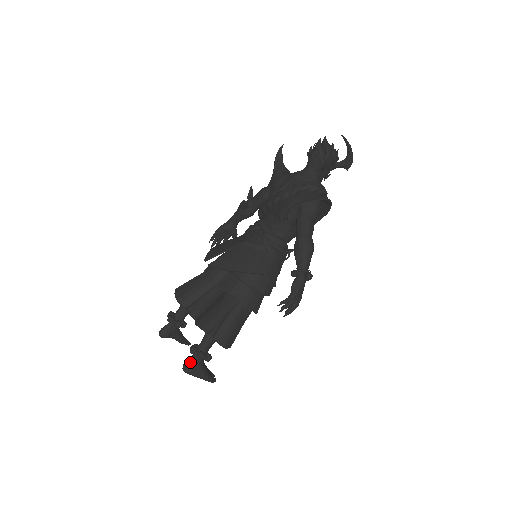
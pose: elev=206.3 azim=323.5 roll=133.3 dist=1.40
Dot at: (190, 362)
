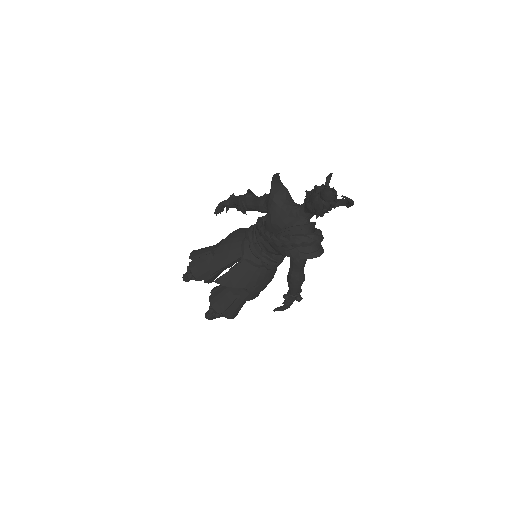
Dot at: (210, 316)
